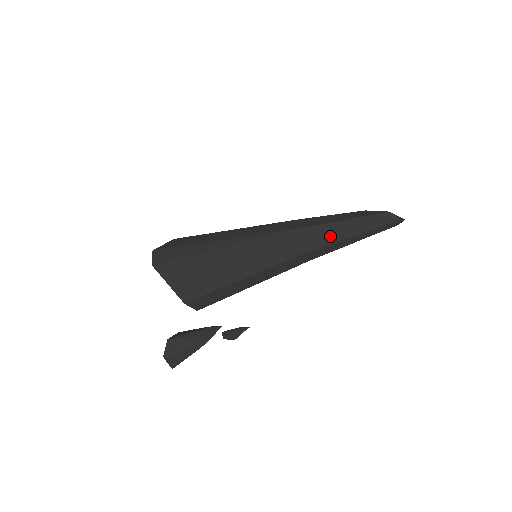
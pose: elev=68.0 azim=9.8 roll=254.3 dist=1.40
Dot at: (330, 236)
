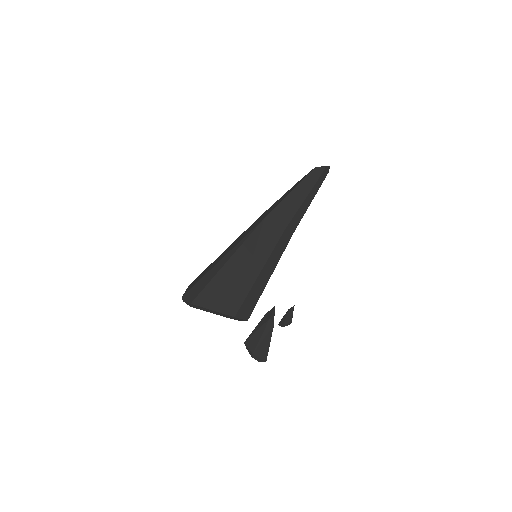
Dot at: (293, 206)
